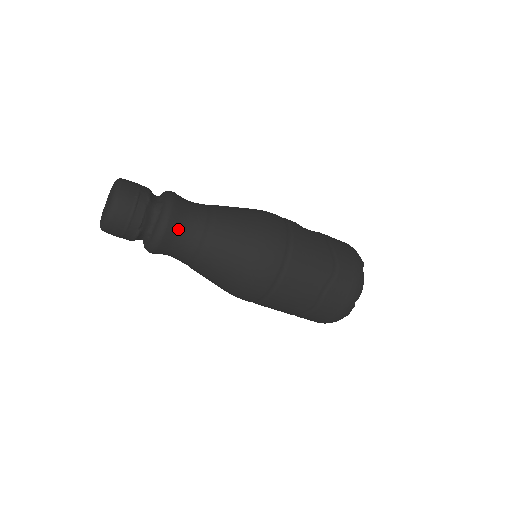
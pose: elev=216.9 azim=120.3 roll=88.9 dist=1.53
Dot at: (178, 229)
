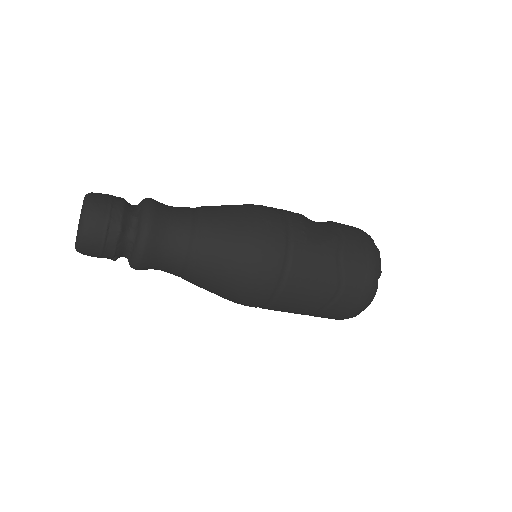
Dot at: (156, 259)
